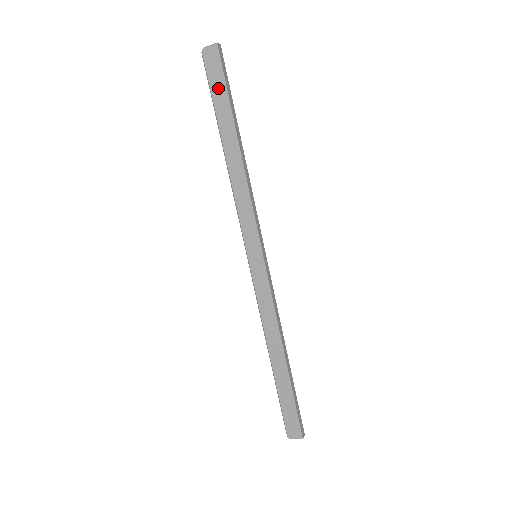
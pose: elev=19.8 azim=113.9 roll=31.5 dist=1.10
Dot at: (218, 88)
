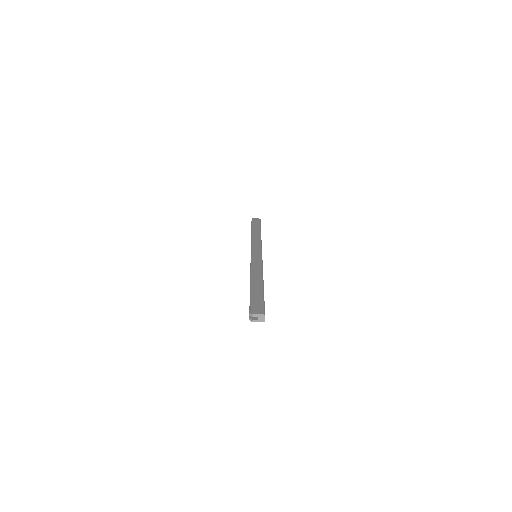
Dot at: (256, 224)
